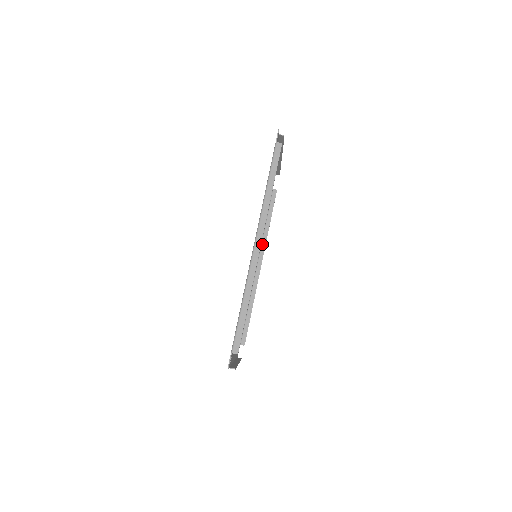
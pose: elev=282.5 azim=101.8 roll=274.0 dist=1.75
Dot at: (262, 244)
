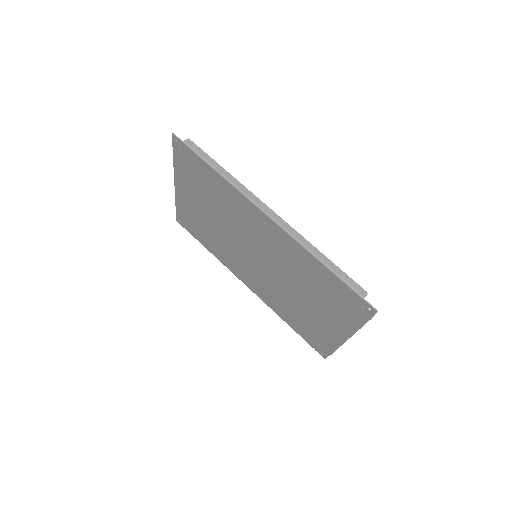
Dot at: (230, 269)
